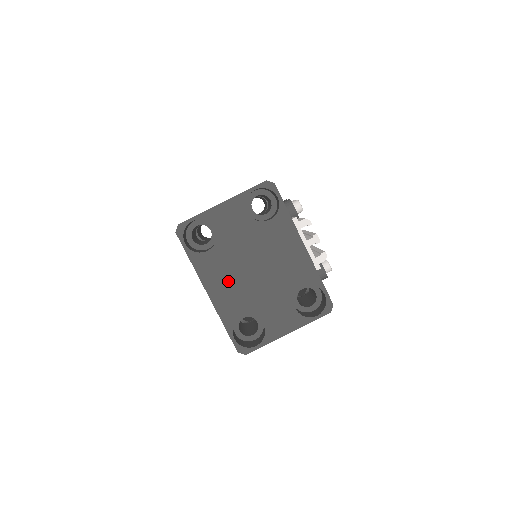
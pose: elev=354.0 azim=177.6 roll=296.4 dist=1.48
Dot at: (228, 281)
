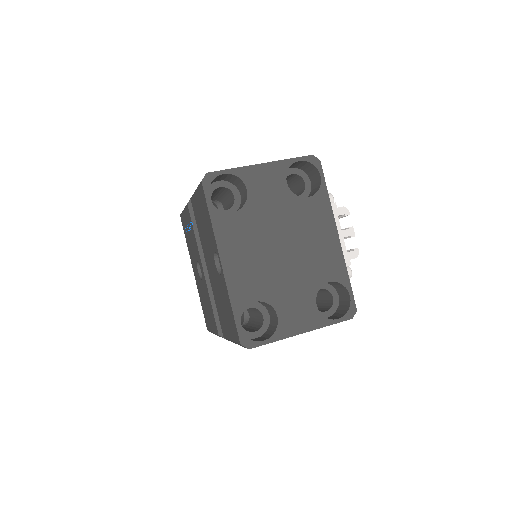
Dot at: (248, 253)
